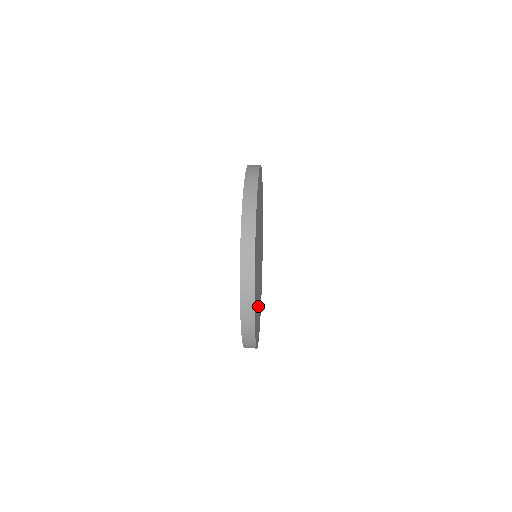
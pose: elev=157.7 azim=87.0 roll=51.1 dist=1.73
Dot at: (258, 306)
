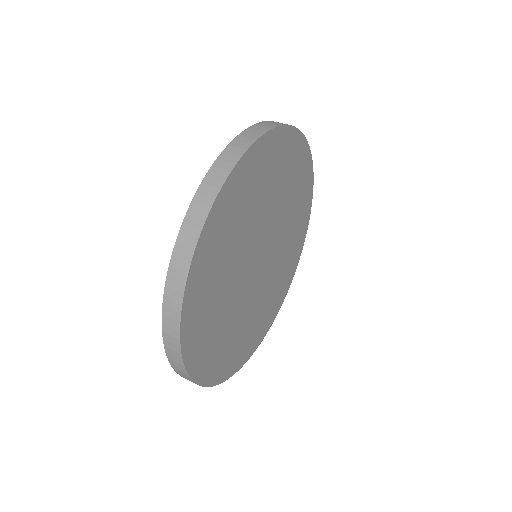
Dot at: (222, 313)
